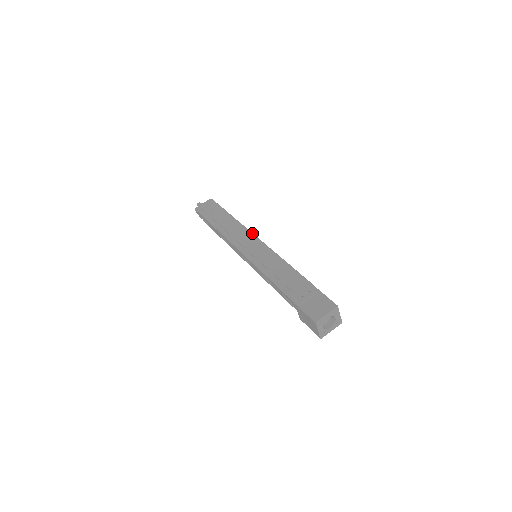
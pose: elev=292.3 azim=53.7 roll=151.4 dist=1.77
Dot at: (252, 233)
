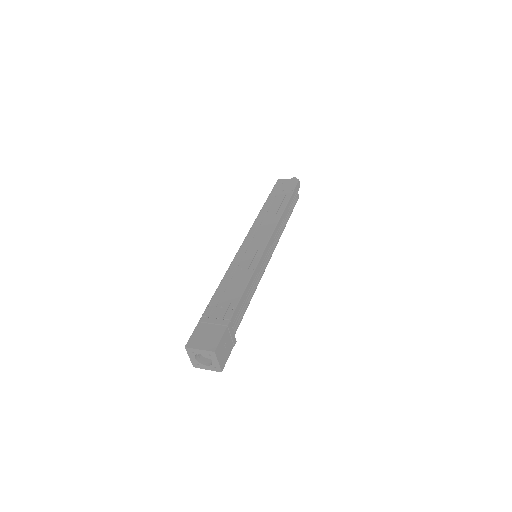
Dot at: (272, 233)
